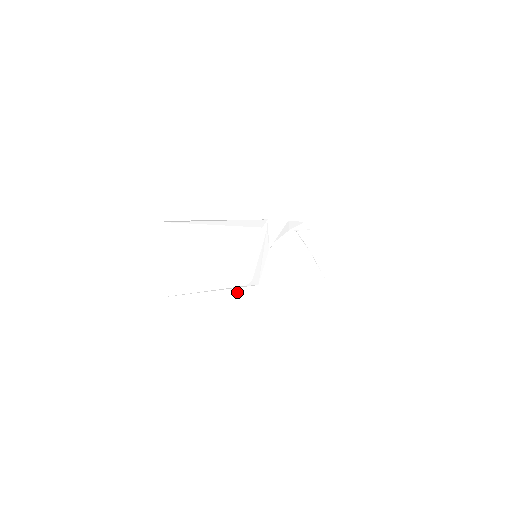
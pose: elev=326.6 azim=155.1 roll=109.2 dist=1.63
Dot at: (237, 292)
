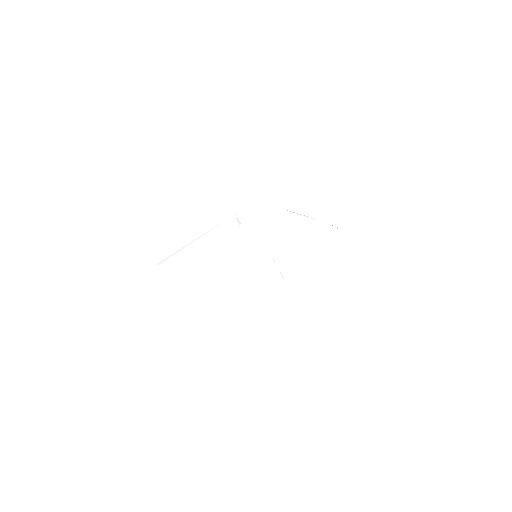
Dot at: (270, 303)
